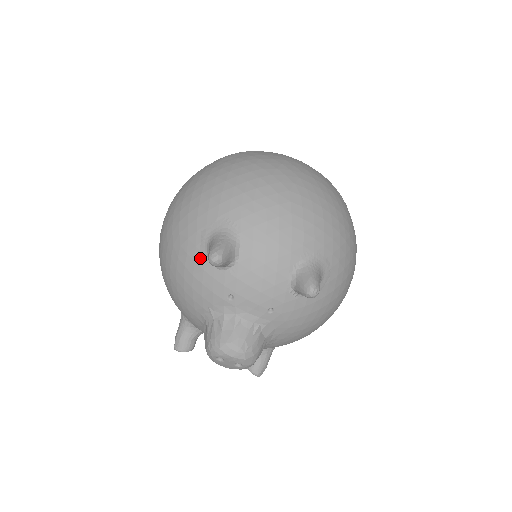
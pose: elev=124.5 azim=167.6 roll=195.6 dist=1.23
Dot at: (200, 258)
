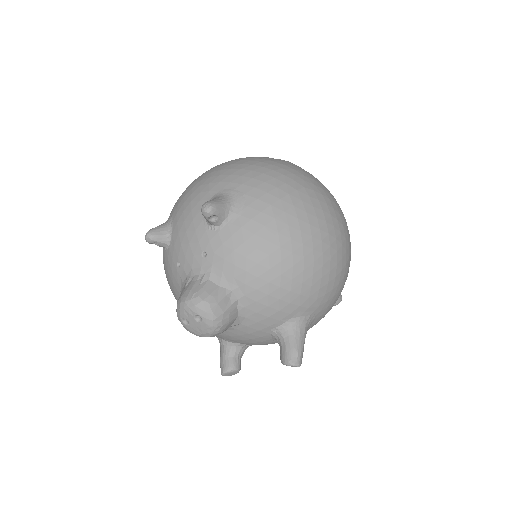
Dot at: (163, 255)
